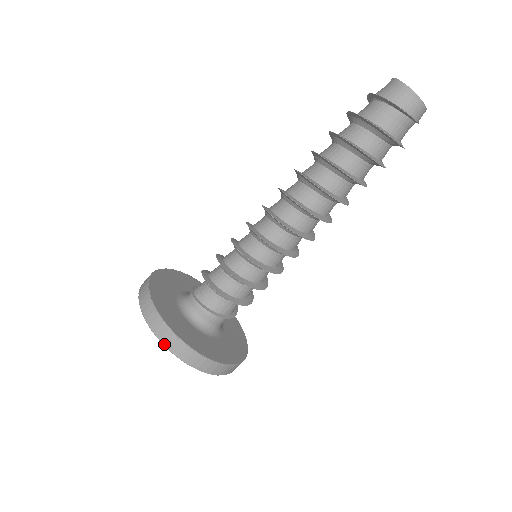
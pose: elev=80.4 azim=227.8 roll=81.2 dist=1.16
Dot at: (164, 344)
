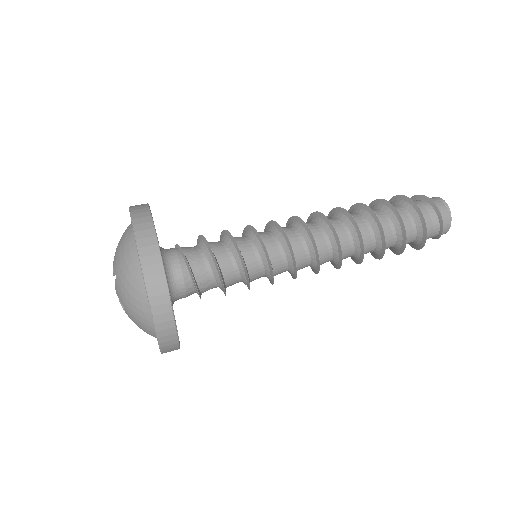
Dot at: (134, 224)
